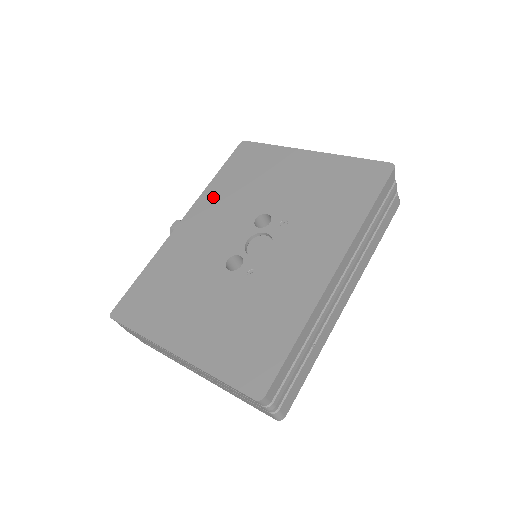
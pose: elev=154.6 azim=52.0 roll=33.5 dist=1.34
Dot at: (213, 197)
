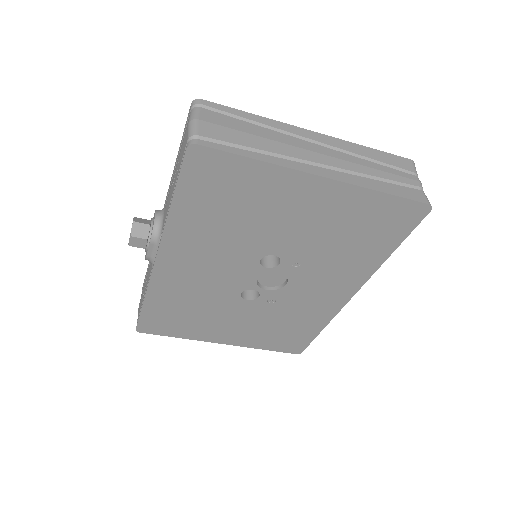
Dot at: occluded
